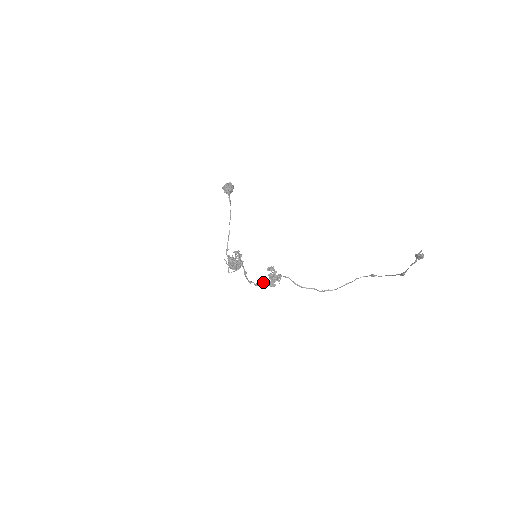
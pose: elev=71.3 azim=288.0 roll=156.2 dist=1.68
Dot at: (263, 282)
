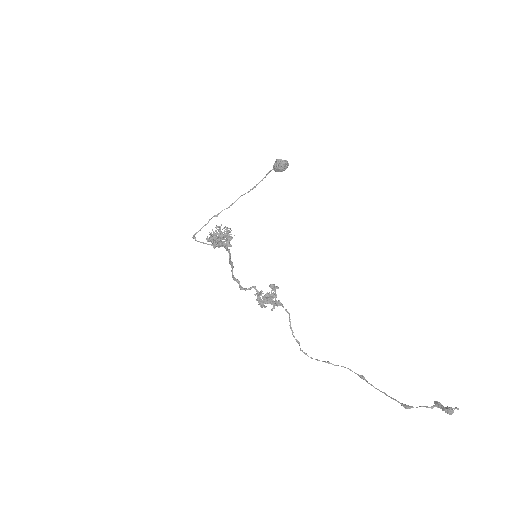
Dot at: (256, 294)
